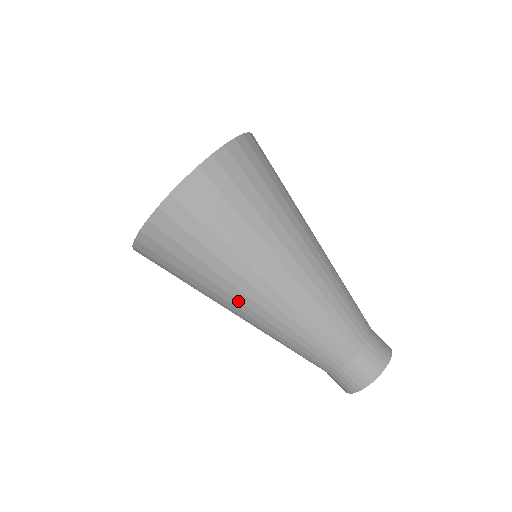
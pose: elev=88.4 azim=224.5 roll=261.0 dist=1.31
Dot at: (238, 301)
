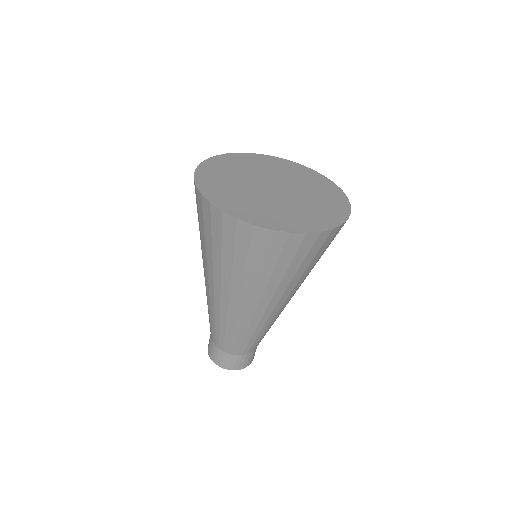
Dot at: (208, 276)
